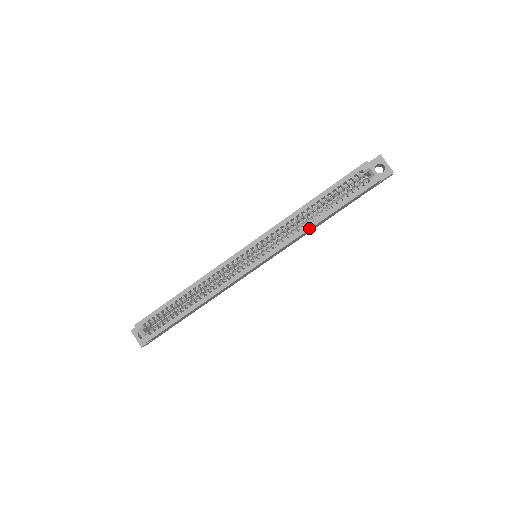
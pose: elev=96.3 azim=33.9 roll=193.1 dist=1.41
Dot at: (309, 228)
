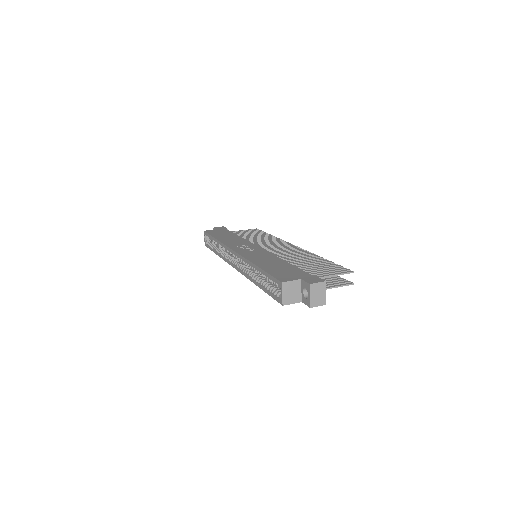
Dot at: (252, 281)
